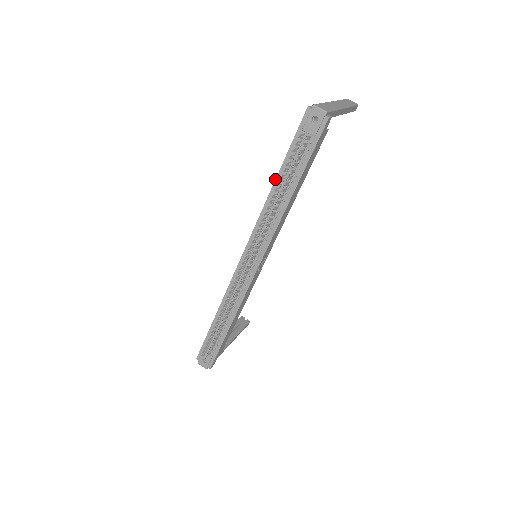
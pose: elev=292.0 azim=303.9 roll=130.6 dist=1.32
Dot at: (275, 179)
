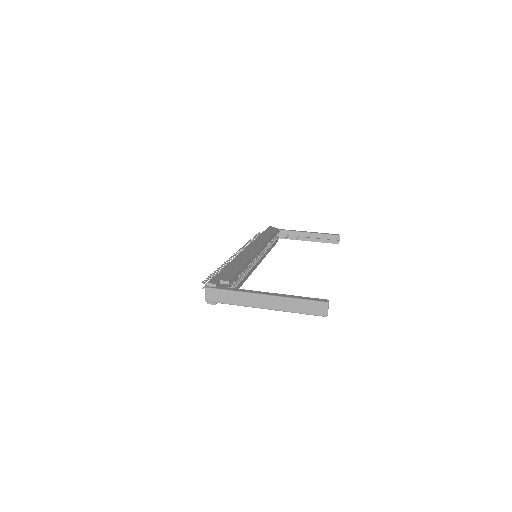
Dot at: (228, 264)
